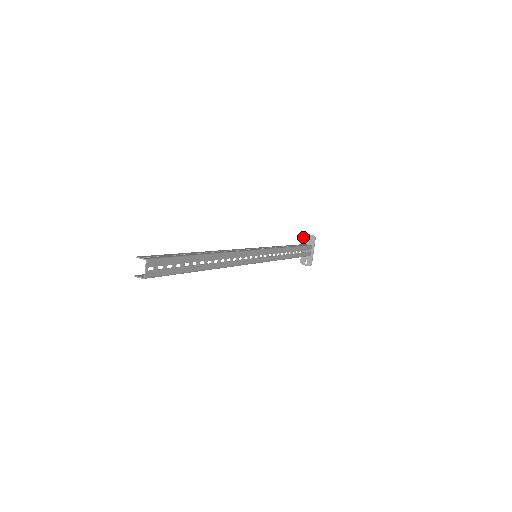
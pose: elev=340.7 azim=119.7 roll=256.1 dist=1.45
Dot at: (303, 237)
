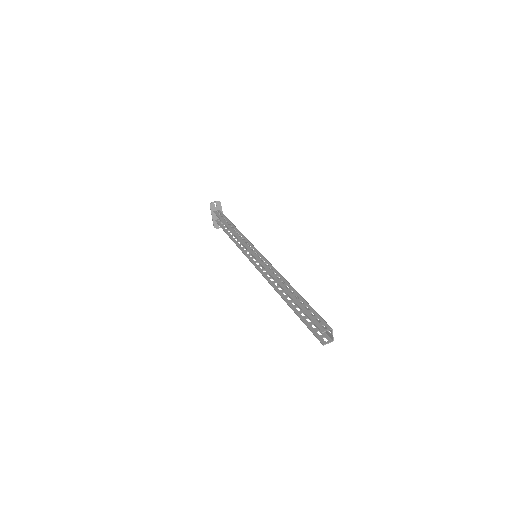
Dot at: (210, 206)
